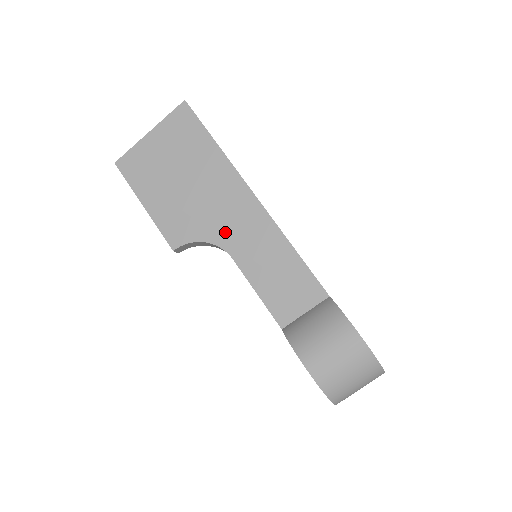
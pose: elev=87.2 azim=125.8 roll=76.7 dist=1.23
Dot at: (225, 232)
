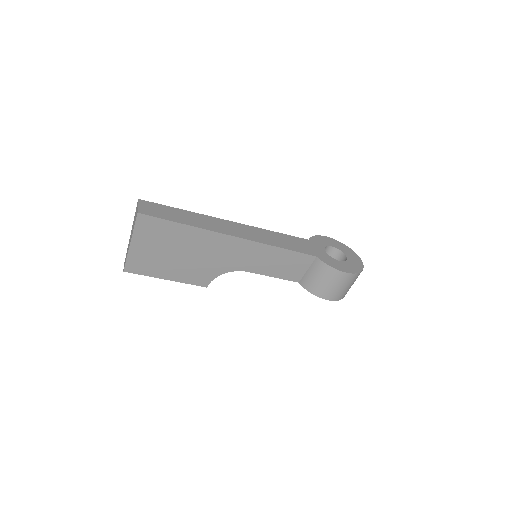
Dot at: (232, 263)
